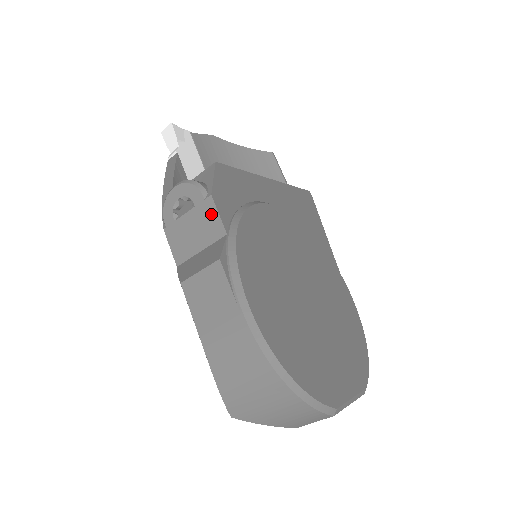
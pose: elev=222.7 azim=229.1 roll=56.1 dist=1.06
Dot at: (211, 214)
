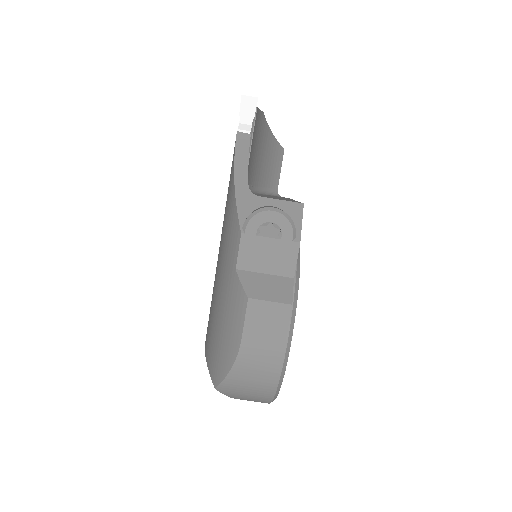
Dot at: (291, 255)
